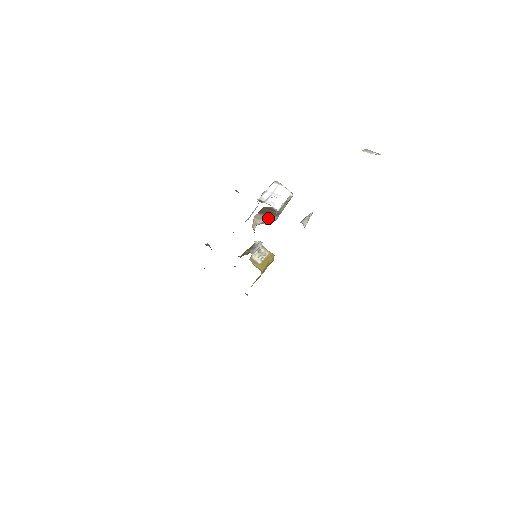
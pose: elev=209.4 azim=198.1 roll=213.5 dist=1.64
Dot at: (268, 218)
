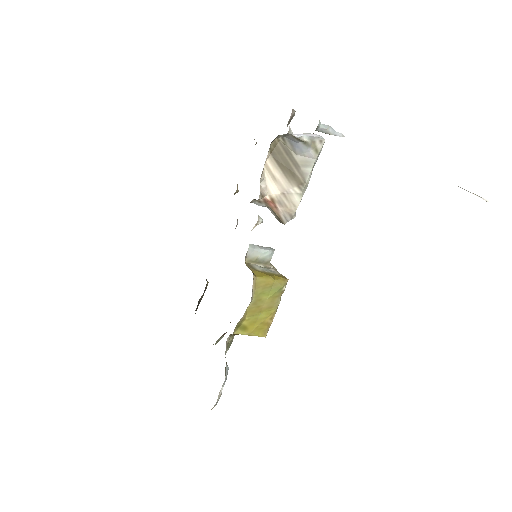
Dot at: (287, 188)
